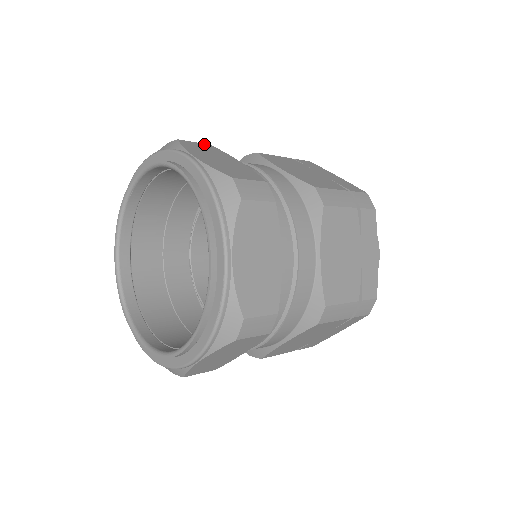
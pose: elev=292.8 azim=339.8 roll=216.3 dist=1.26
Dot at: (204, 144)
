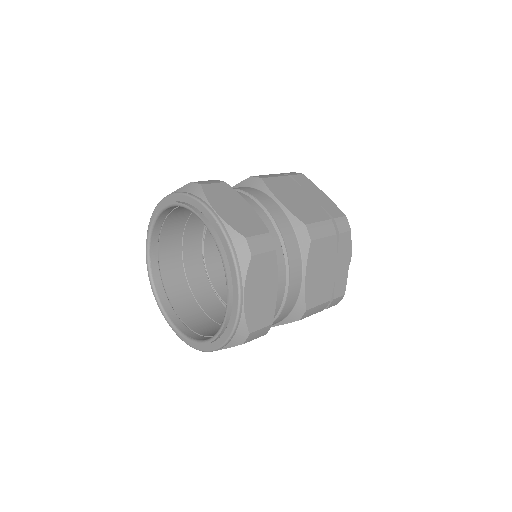
Dot at: occluded
